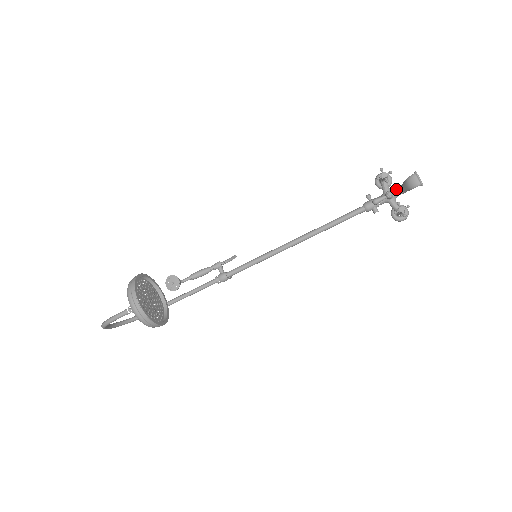
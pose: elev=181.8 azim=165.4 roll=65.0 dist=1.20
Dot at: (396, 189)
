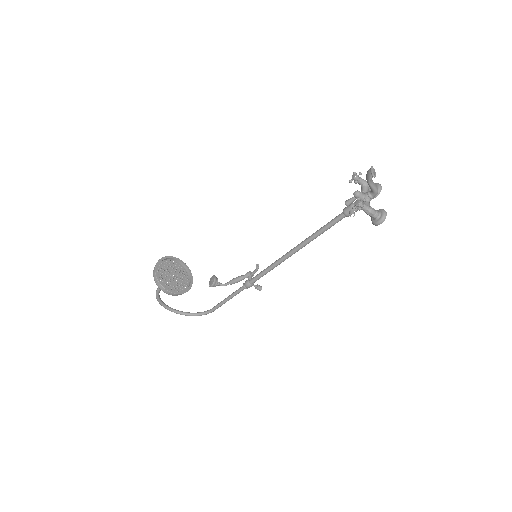
Dot at: (370, 191)
